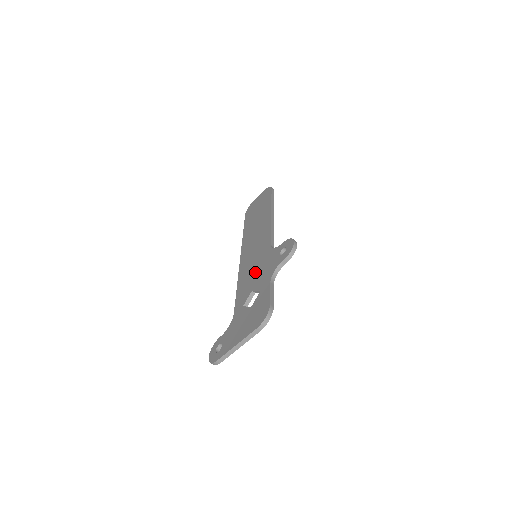
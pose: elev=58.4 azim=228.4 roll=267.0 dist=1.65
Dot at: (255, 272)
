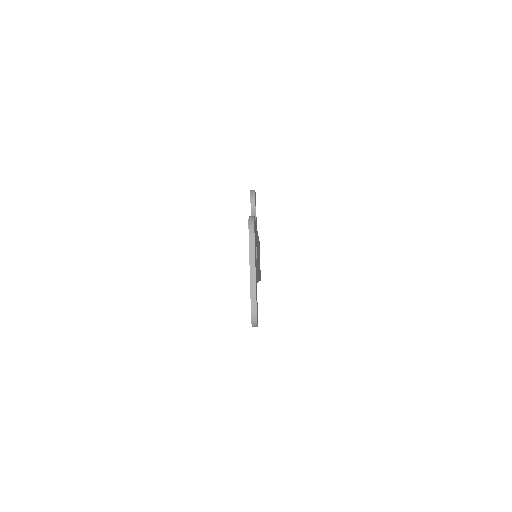
Dot at: occluded
